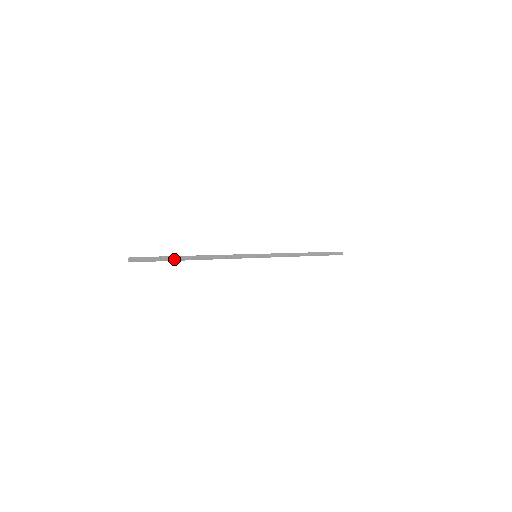
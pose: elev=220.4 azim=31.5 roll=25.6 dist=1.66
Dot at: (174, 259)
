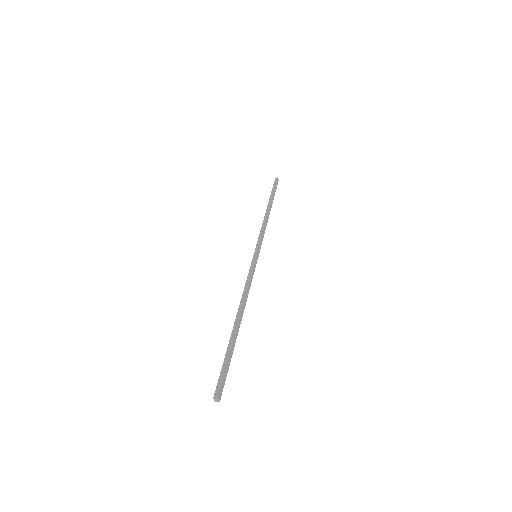
Dot at: (233, 344)
